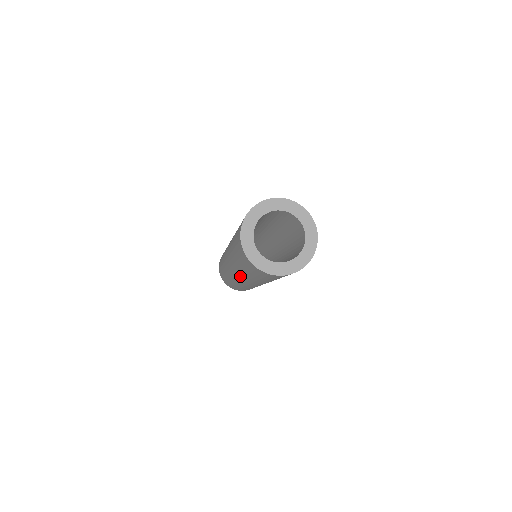
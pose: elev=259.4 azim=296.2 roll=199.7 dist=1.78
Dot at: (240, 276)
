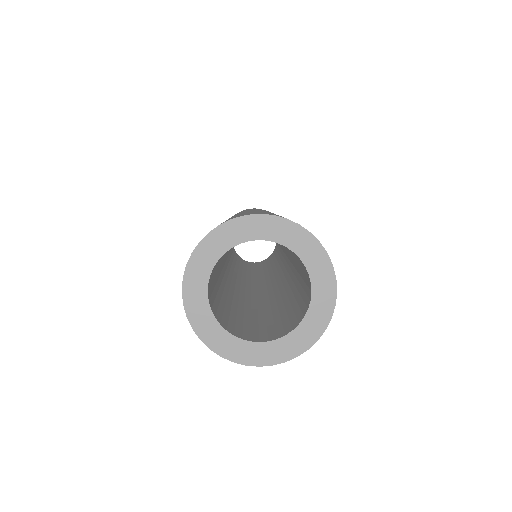
Dot at: occluded
